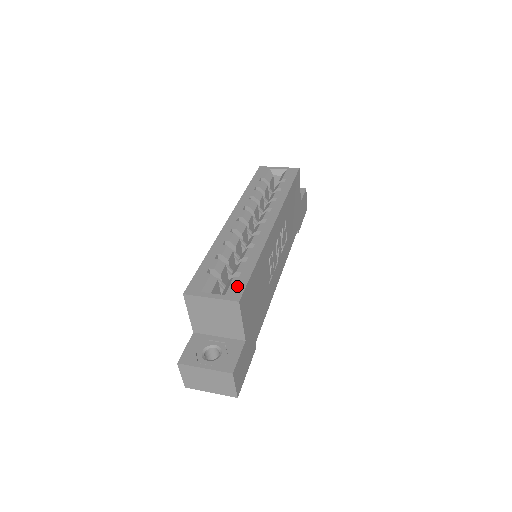
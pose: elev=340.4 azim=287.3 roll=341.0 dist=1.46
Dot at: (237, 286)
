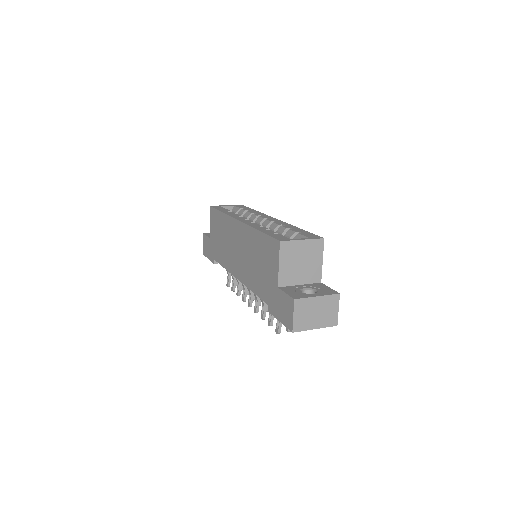
Dot at: (309, 235)
